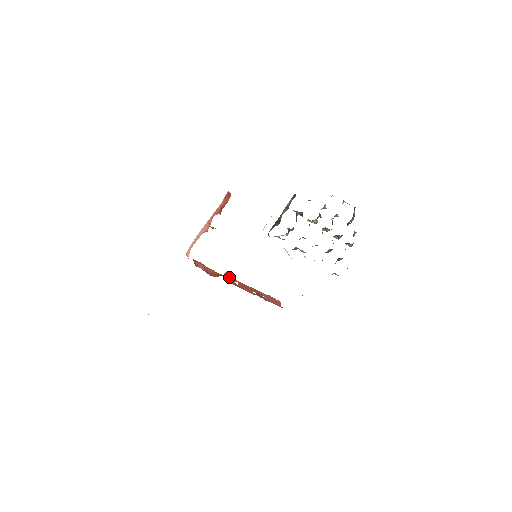
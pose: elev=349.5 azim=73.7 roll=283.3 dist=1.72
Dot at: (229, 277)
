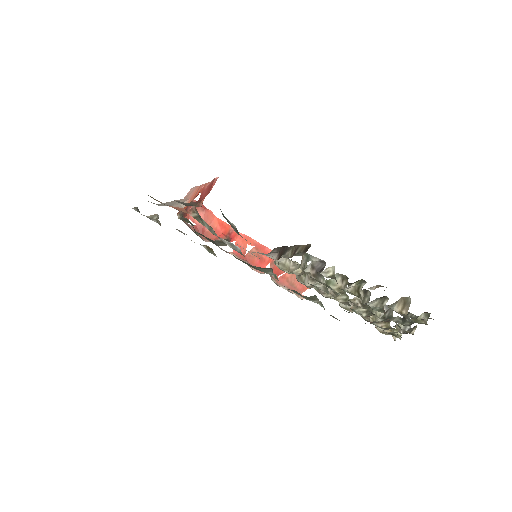
Dot at: (245, 235)
